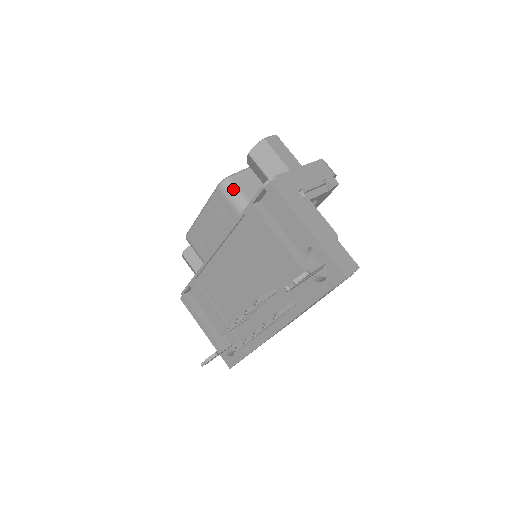
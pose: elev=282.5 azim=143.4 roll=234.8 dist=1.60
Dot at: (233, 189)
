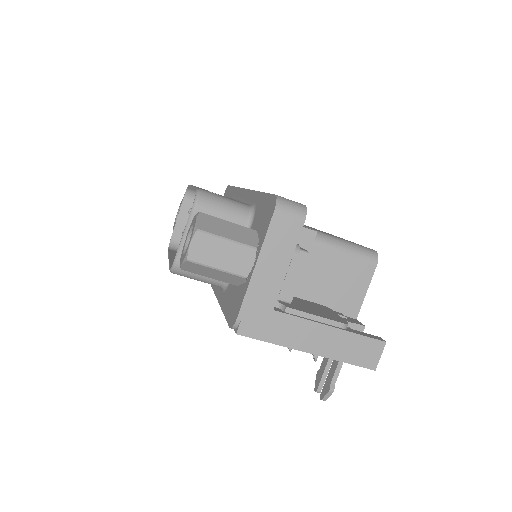
Dot at: (190, 274)
